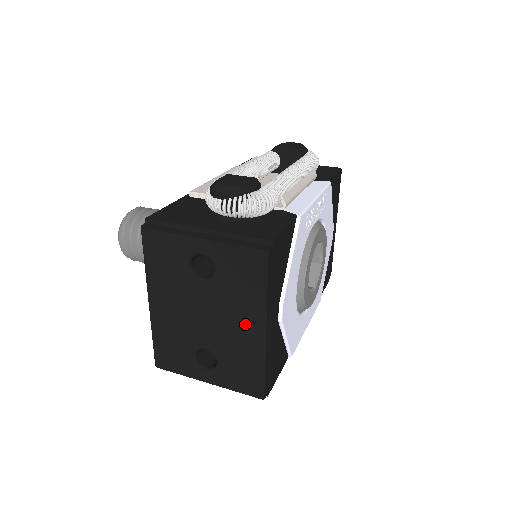
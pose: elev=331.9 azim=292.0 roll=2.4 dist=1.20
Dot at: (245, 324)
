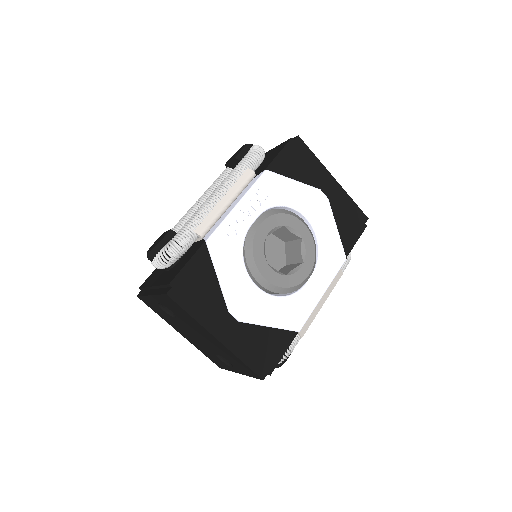
Dot at: (208, 337)
